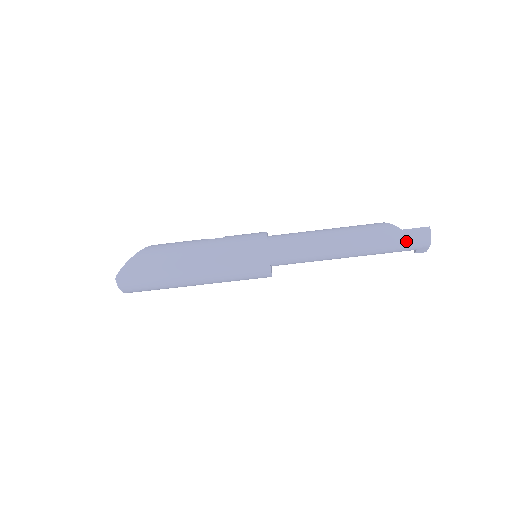
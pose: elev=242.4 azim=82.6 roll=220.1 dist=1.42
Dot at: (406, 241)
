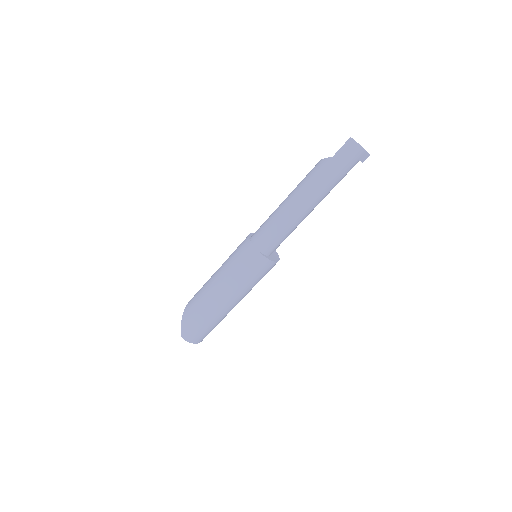
Dot at: (342, 163)
